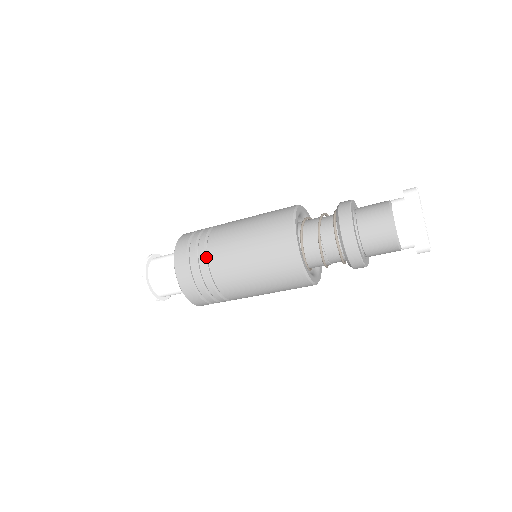
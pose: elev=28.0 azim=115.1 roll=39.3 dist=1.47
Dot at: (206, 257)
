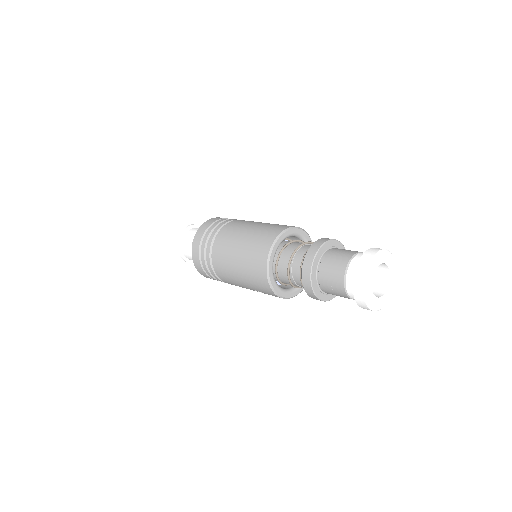
Dot at: (217, 233)
